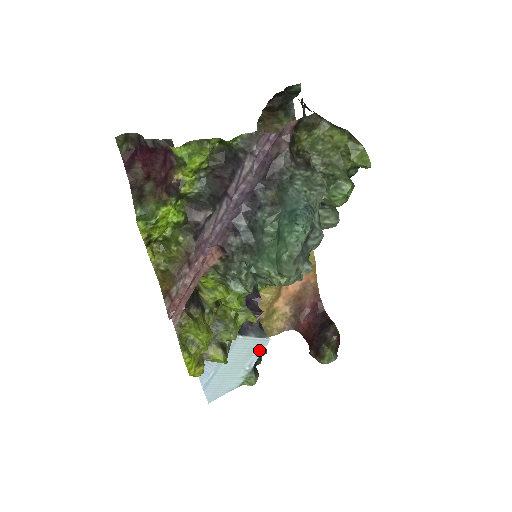
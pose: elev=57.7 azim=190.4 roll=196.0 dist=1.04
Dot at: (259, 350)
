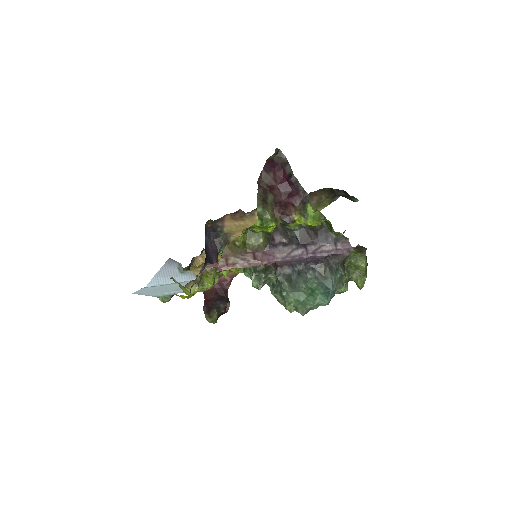
Dot at: occluded
